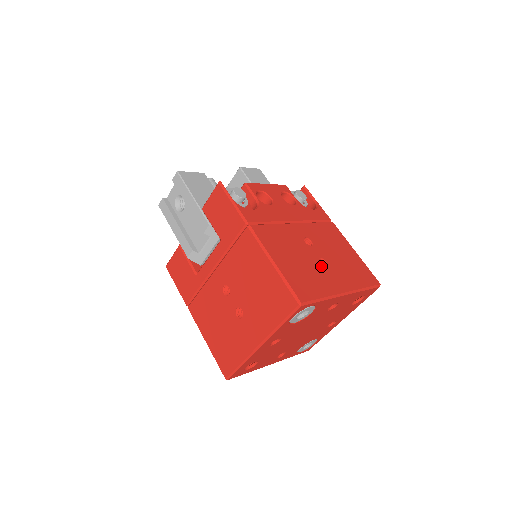
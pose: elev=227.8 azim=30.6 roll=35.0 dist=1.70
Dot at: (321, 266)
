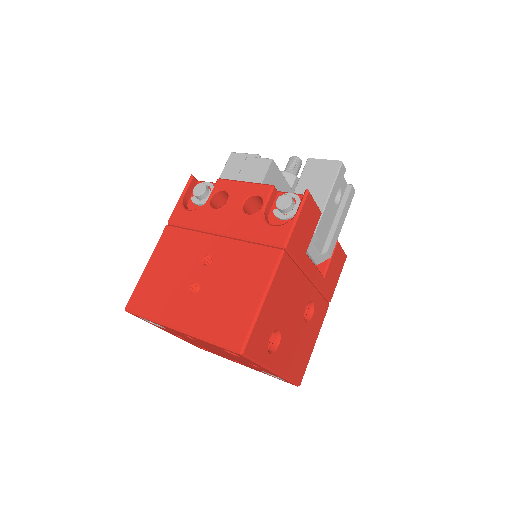
Dot at: (186, 290)
